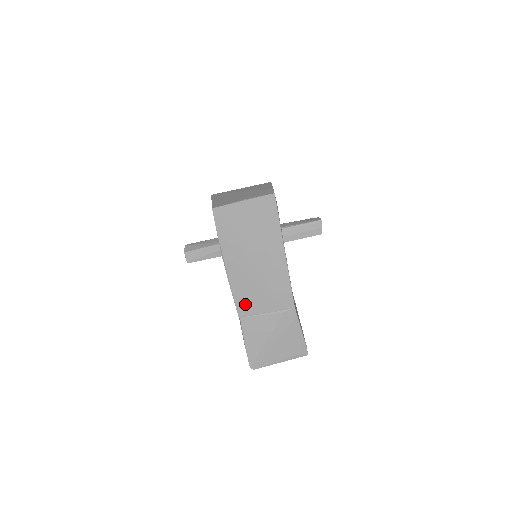
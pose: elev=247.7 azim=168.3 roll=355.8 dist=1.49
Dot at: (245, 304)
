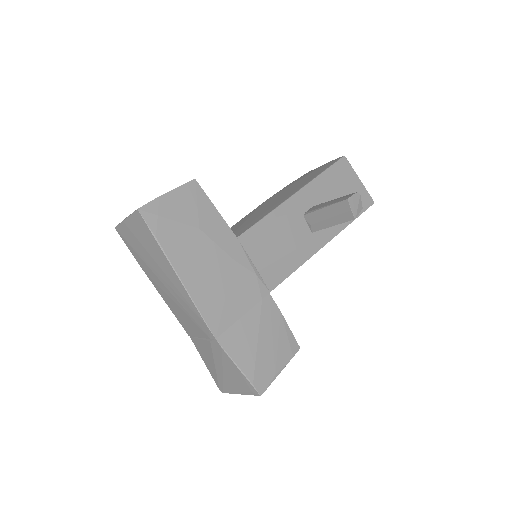
Dot at: (184, 324)
